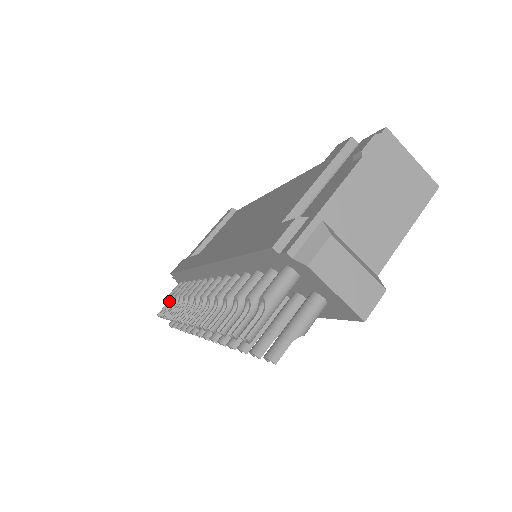
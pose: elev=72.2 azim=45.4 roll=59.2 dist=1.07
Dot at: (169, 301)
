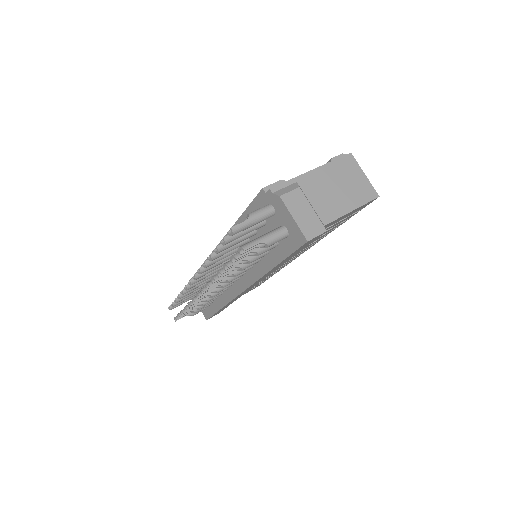
Dot at: occluded
